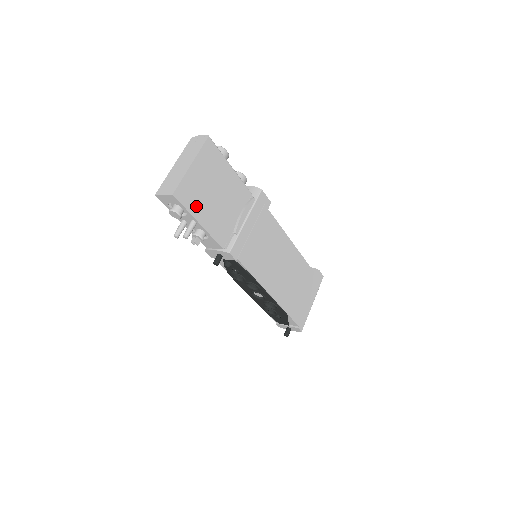
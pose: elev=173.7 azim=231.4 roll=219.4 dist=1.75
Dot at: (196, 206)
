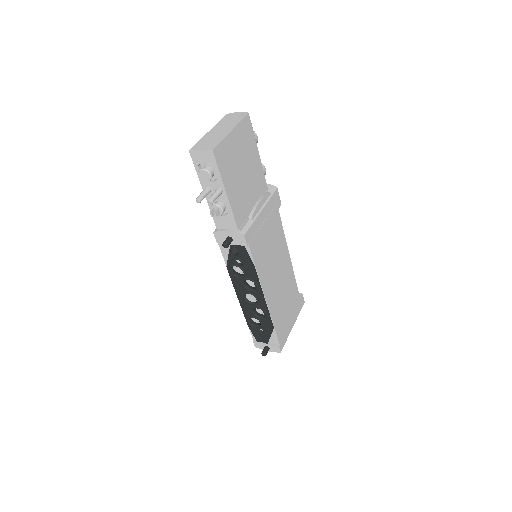
Dot at: (227, 173)
